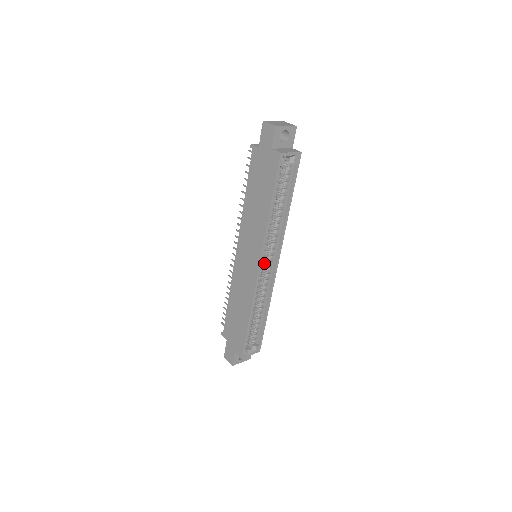
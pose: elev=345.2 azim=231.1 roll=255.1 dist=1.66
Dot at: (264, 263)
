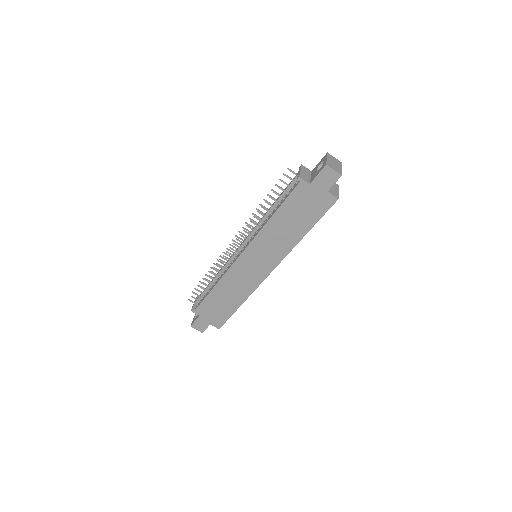
Dot at: occluded
